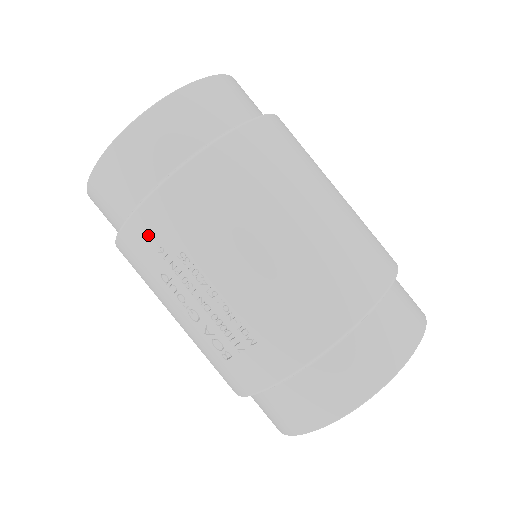
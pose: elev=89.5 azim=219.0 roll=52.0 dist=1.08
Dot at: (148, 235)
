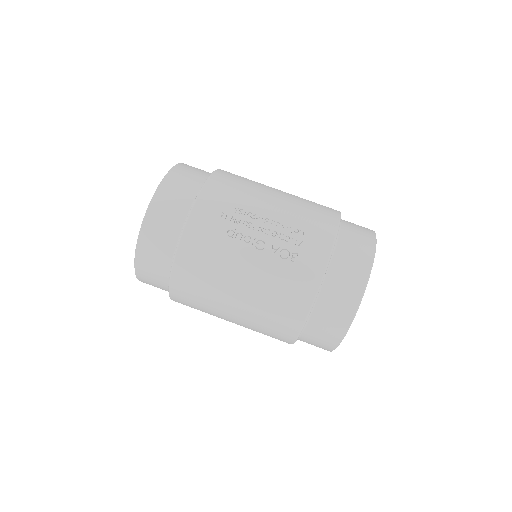
Dot at: (209, 211)
